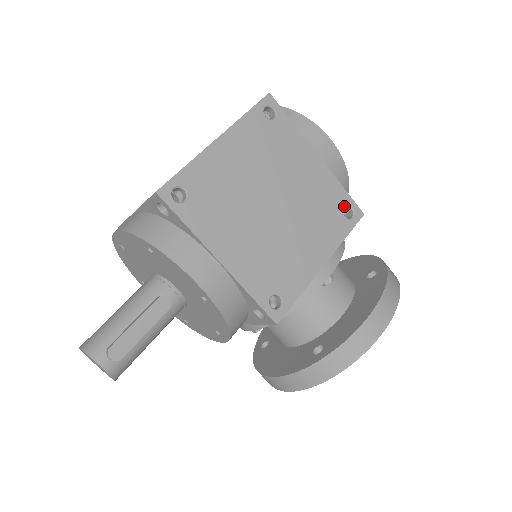
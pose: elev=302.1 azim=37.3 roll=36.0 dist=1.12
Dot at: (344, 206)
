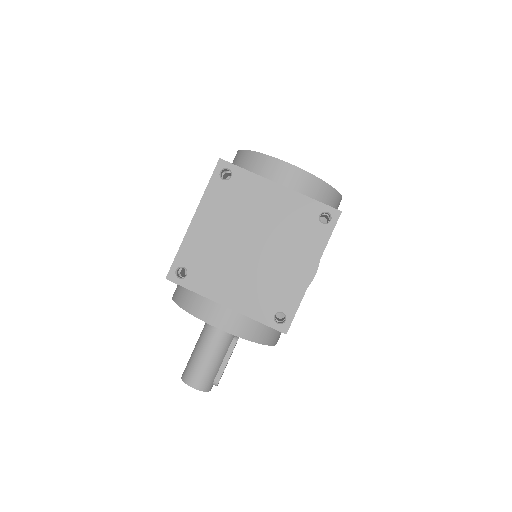
Dot at: occluded
